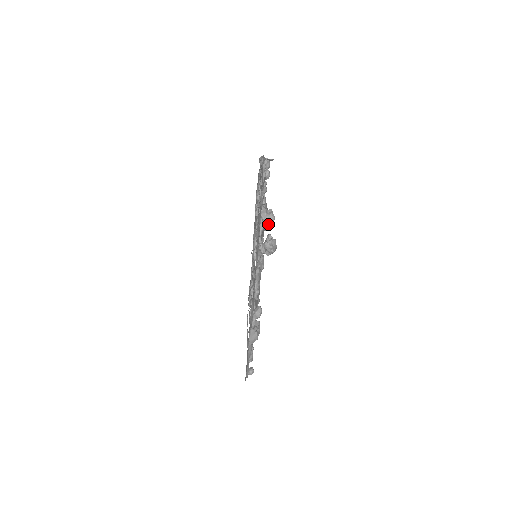
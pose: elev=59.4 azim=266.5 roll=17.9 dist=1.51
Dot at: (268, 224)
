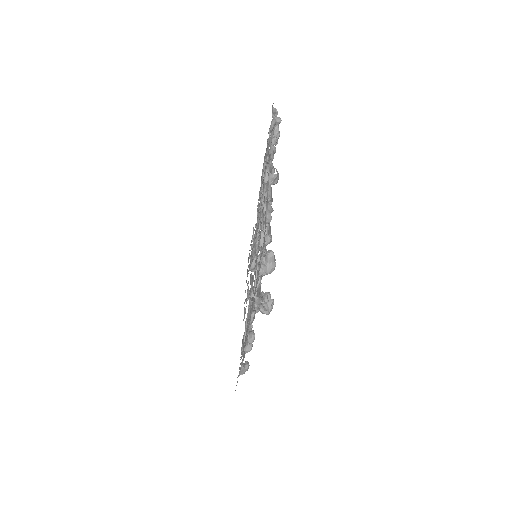
Dot at: (267, 274)
